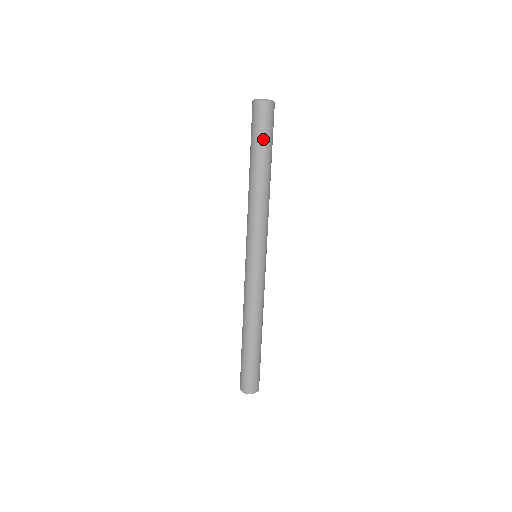
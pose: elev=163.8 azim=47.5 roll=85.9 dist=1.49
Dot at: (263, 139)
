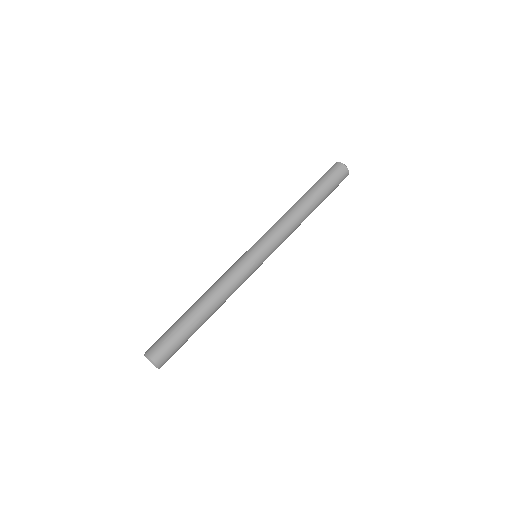
Dot at: (326, 184)
